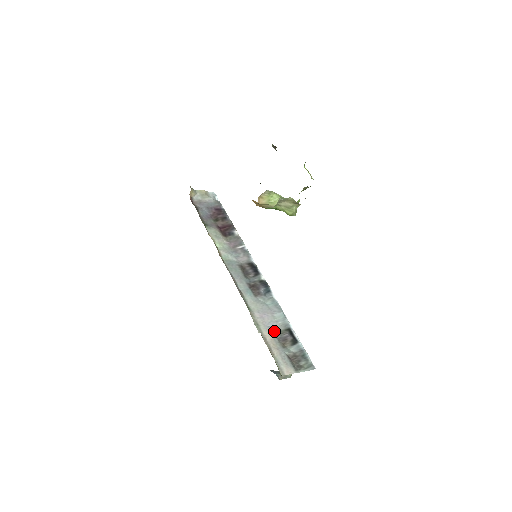
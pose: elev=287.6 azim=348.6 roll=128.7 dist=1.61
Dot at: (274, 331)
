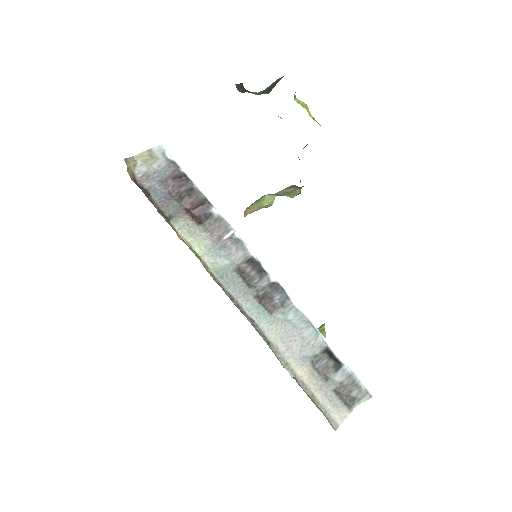
Dot at: (309, 361)
